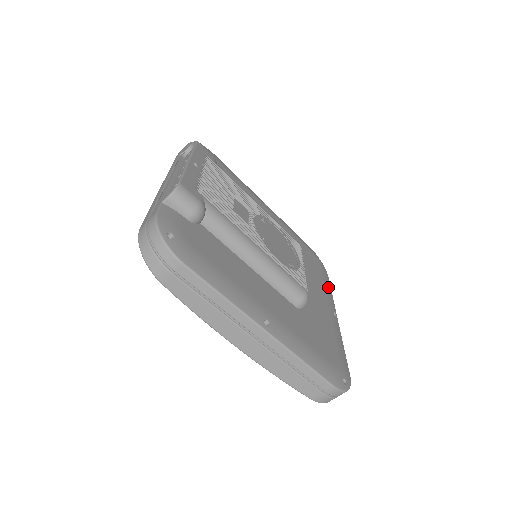
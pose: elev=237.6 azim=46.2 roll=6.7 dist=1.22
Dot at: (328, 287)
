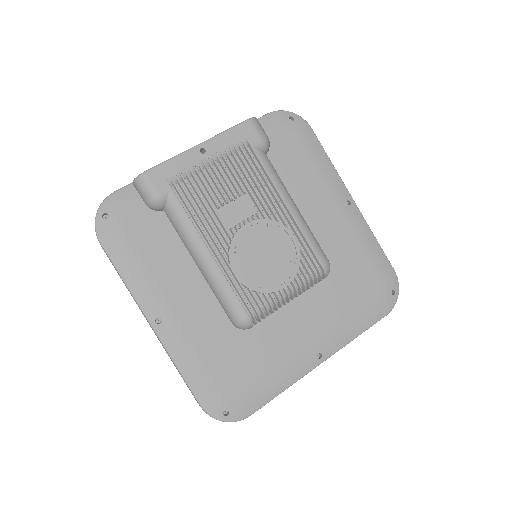
Dot at: (356, 326)
